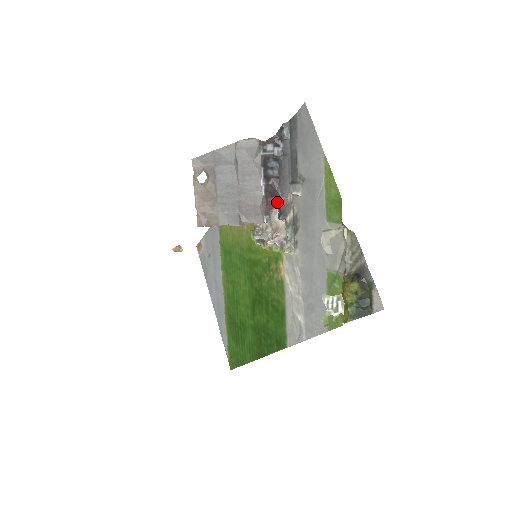
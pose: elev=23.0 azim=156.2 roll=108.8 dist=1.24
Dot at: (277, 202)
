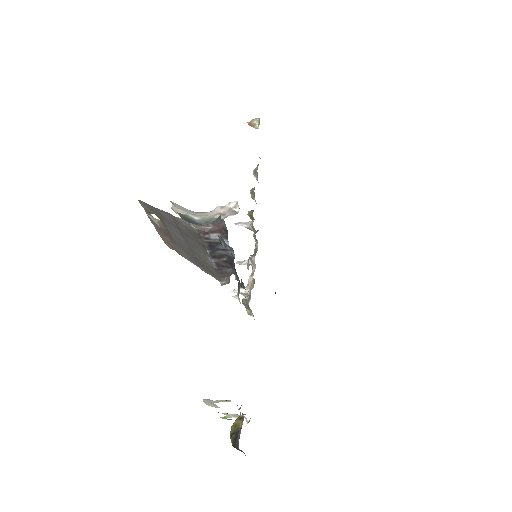
Dot at: (235, 275)
